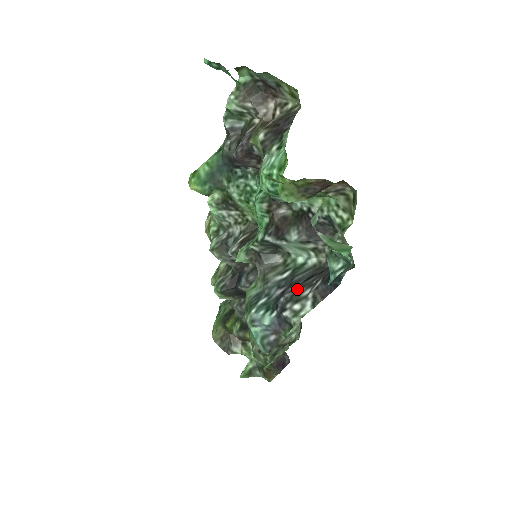
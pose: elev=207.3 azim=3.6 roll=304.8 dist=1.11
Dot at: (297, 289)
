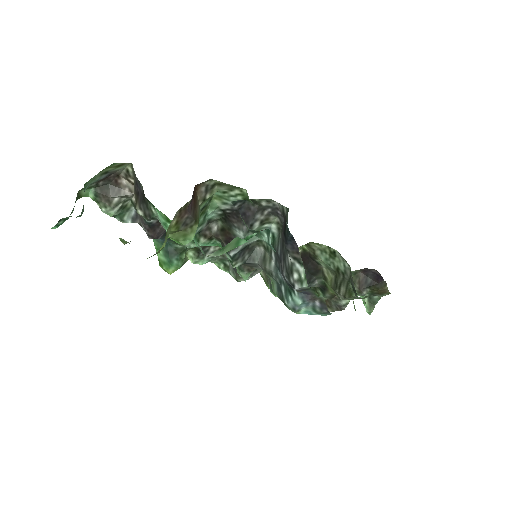
Dot at: (284, 262)
